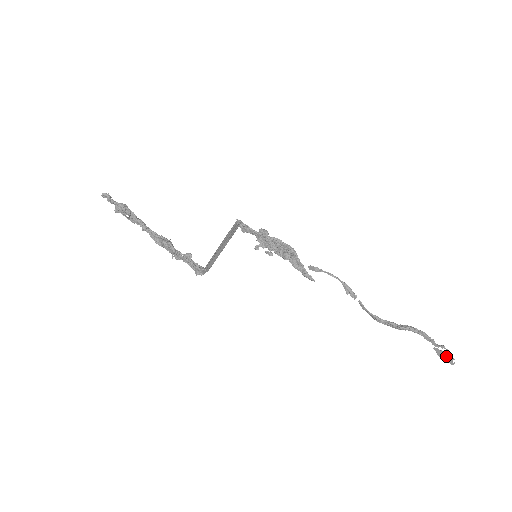
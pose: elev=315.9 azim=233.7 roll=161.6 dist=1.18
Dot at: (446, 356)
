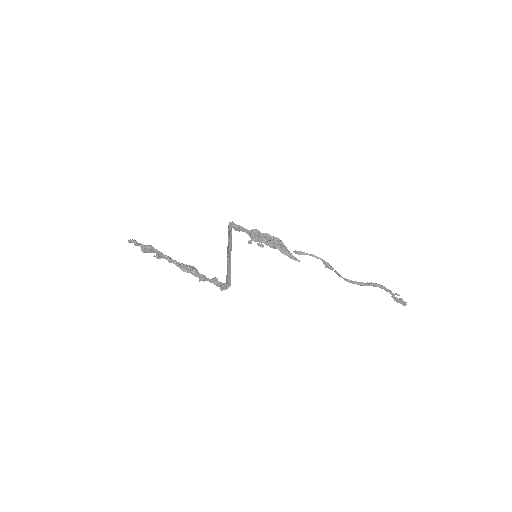
Dot at: (400, 301)
